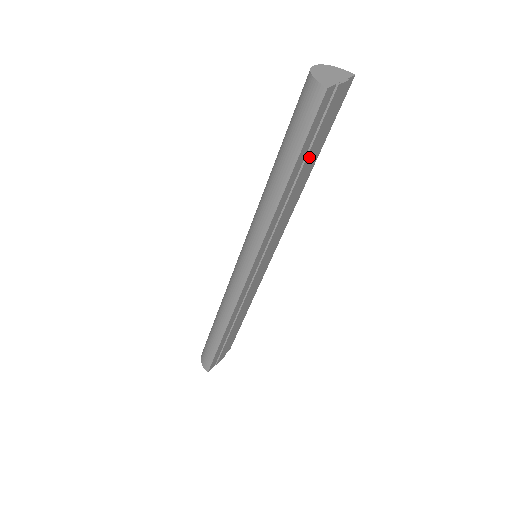
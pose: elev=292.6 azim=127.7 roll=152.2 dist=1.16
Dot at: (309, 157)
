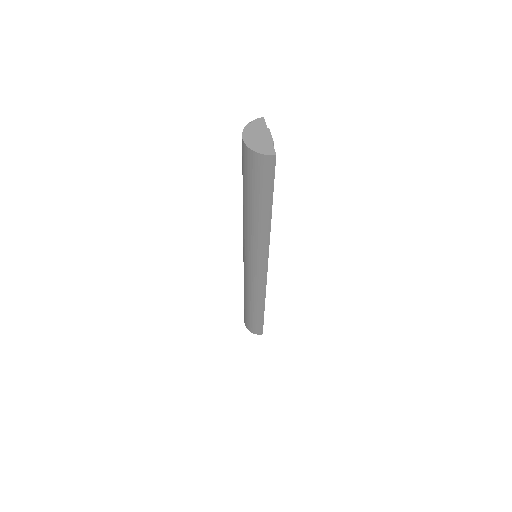
Dot at: occluded
